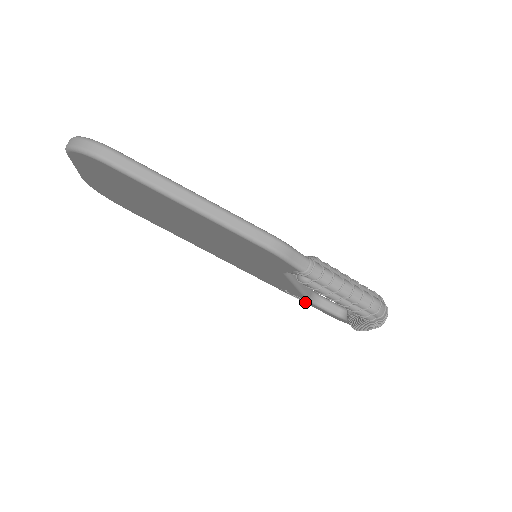
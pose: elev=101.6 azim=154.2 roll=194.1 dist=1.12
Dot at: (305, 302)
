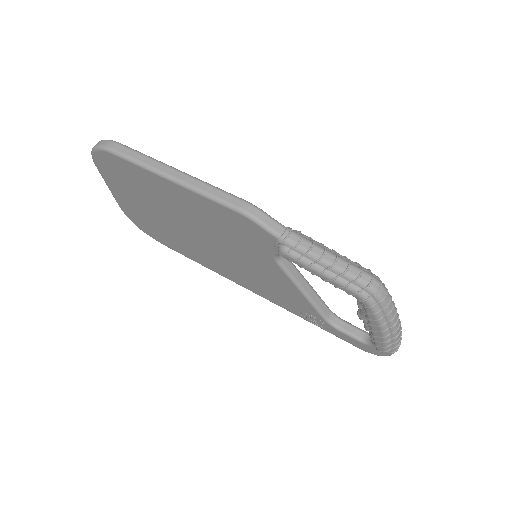
Dot at: (328, 330)
